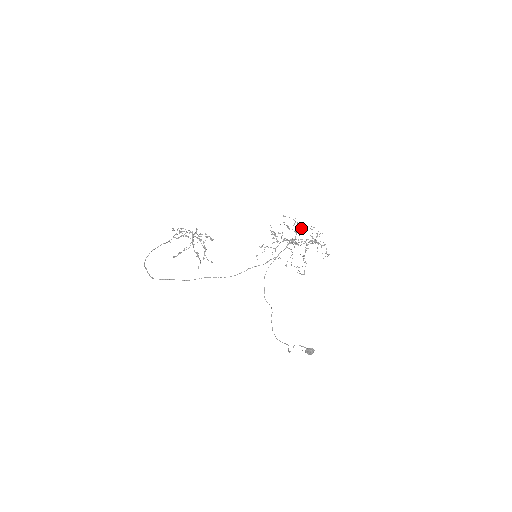
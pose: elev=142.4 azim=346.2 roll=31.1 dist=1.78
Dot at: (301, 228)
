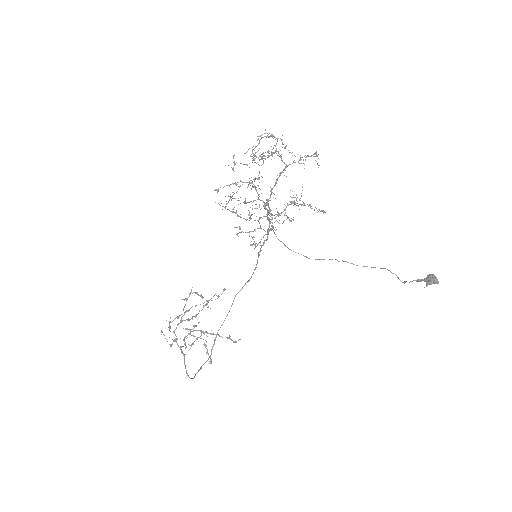
Dot at: occluded
